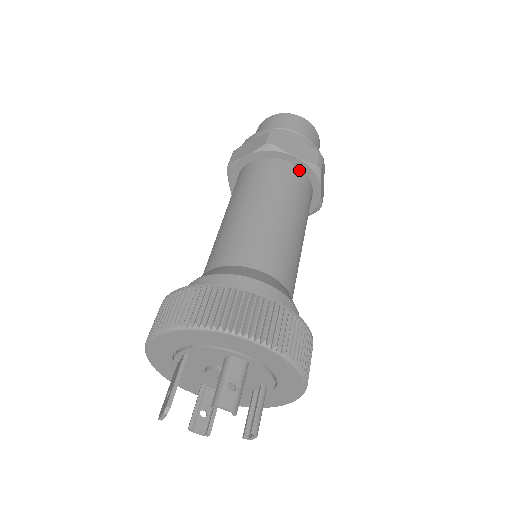
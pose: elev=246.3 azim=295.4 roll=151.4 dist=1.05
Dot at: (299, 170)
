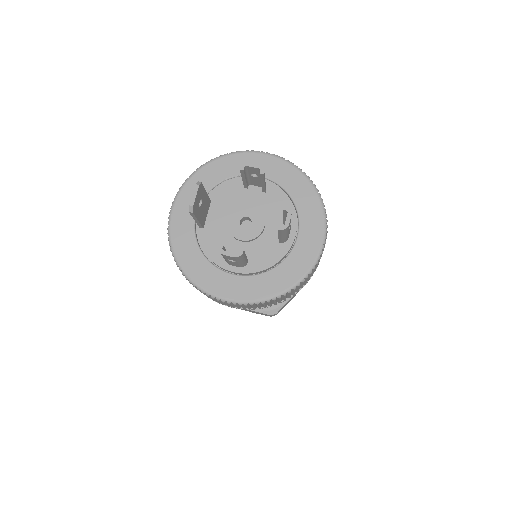
Dot at: occluded
